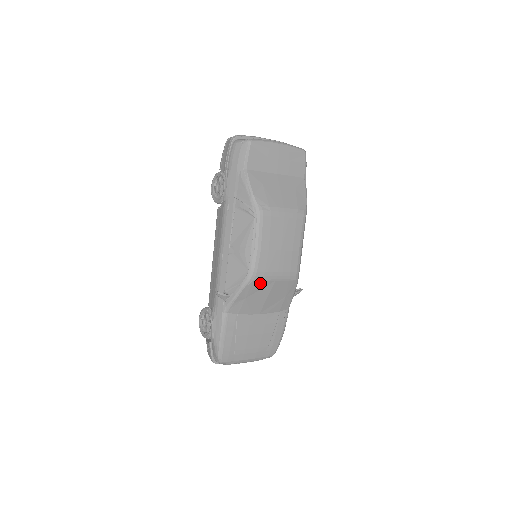
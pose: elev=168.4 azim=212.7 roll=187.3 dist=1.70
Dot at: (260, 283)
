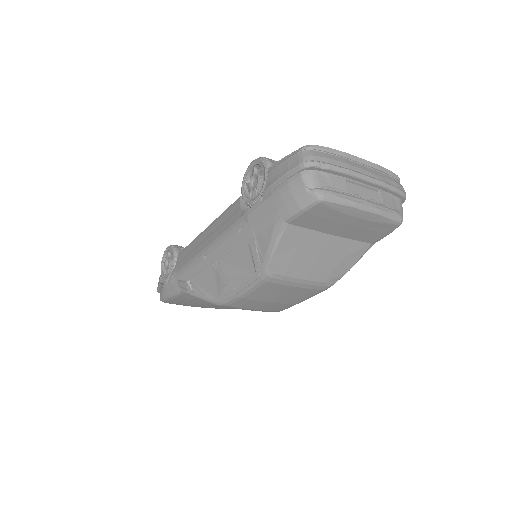
Dot at: occluded
